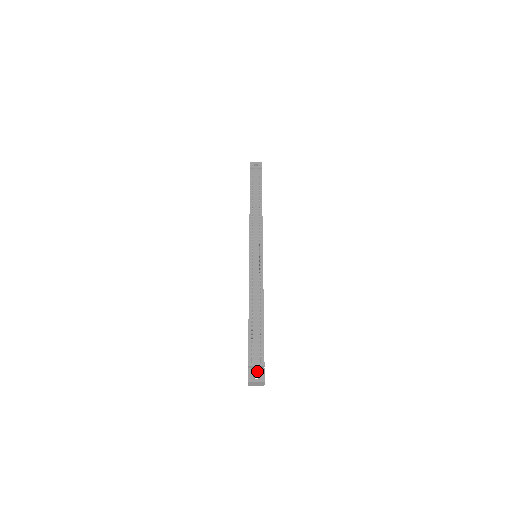
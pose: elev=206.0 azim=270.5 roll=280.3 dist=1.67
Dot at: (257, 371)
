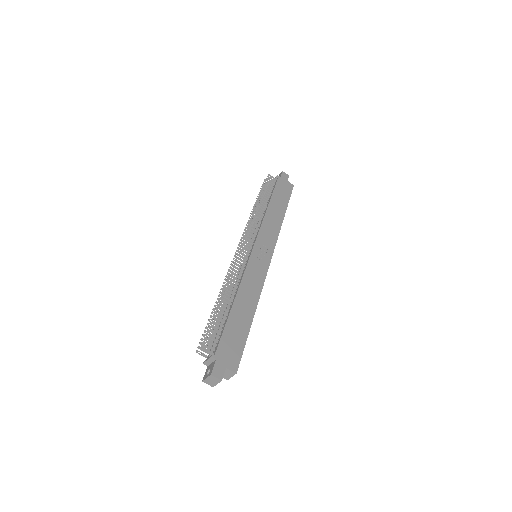
Dot at: (211, 366)
